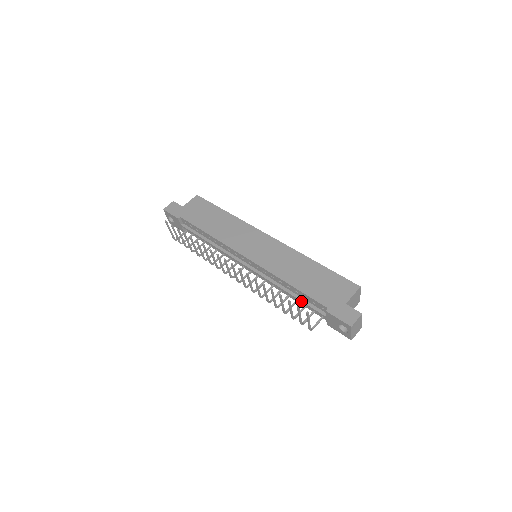
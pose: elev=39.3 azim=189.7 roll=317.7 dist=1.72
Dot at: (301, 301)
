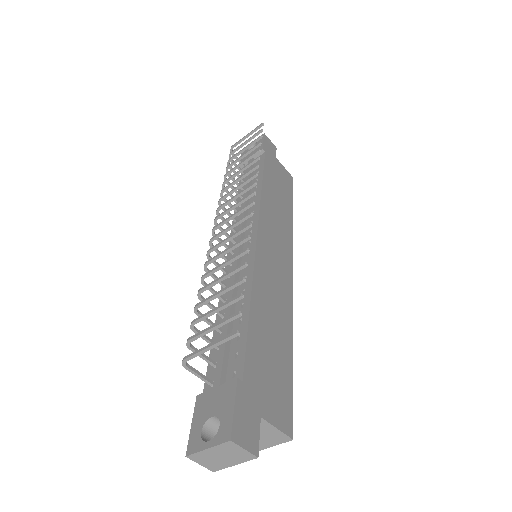
Dot at: (227, 333)
